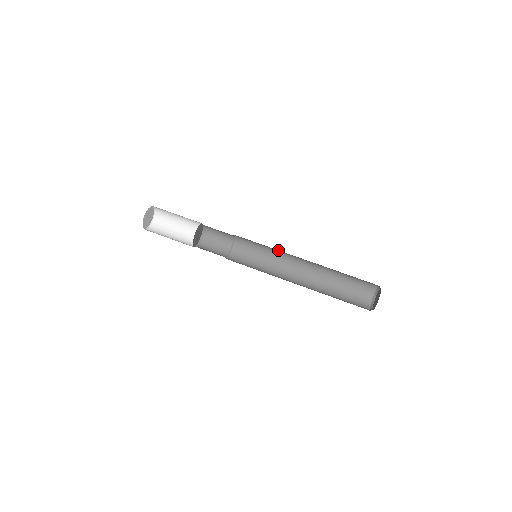
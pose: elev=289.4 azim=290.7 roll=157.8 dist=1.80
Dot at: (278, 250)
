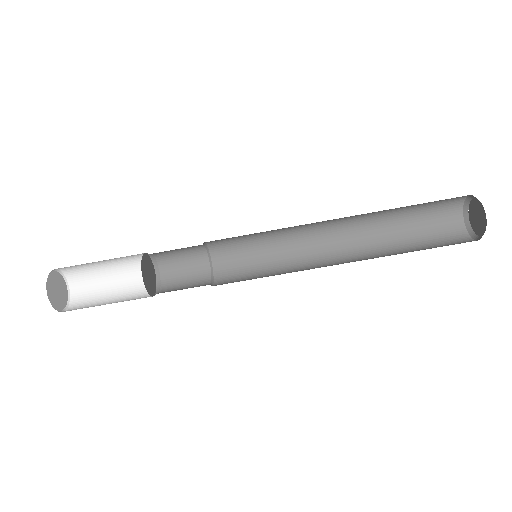
Dot at: occluded
